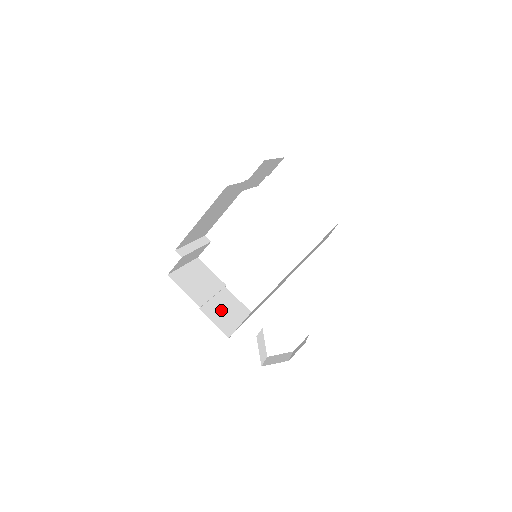
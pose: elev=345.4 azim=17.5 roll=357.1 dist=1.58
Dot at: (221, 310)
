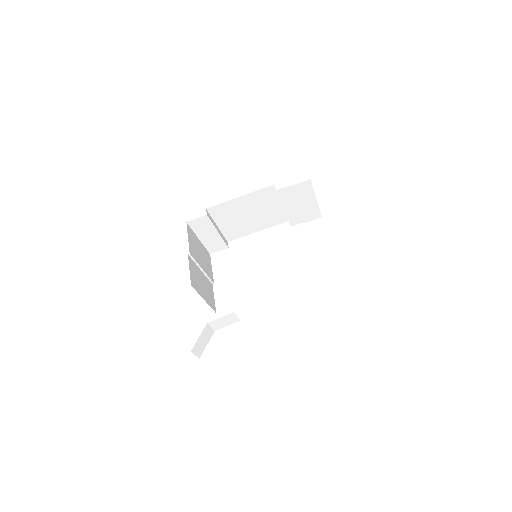
Dot at: (200, 278)
